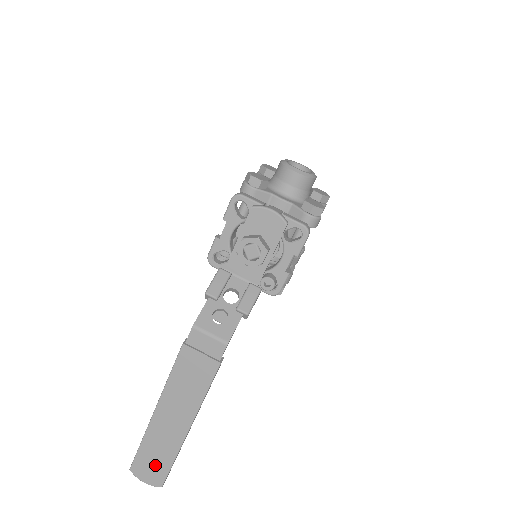
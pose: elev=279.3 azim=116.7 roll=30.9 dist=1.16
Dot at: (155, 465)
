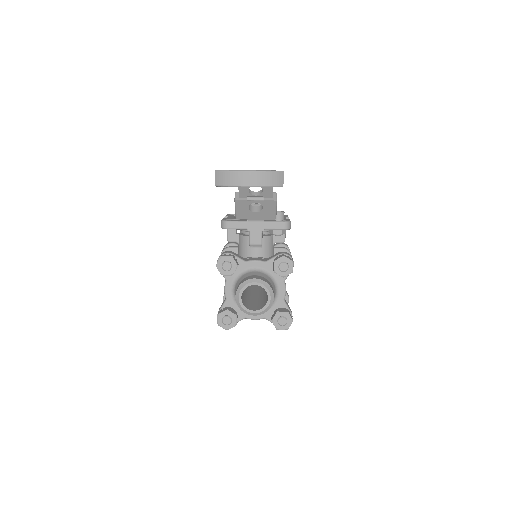
Dot at: occluded
